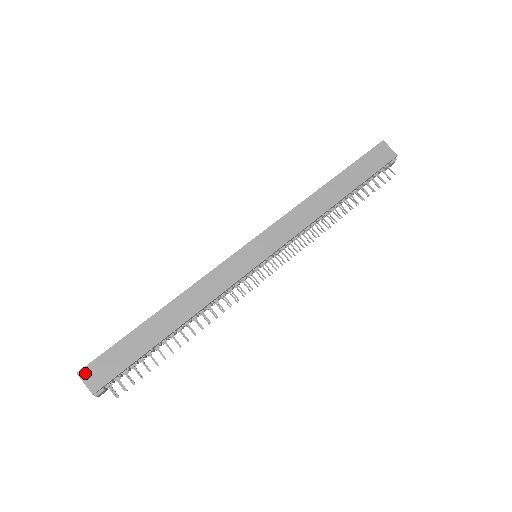
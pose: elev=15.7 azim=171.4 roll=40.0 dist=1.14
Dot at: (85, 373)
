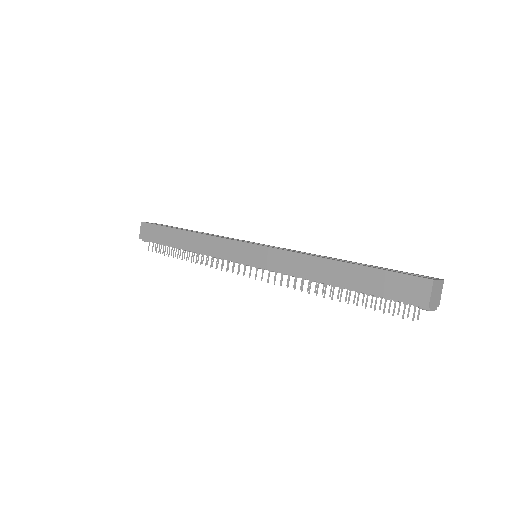
Dot at: (143, 225)
